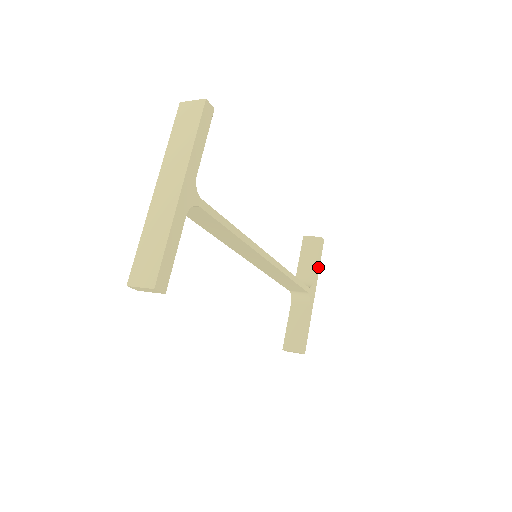
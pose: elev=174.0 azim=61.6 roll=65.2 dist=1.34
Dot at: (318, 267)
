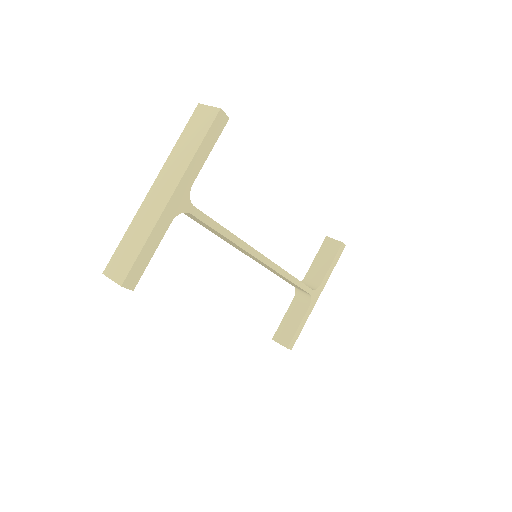
Dot at: (330, 271)
